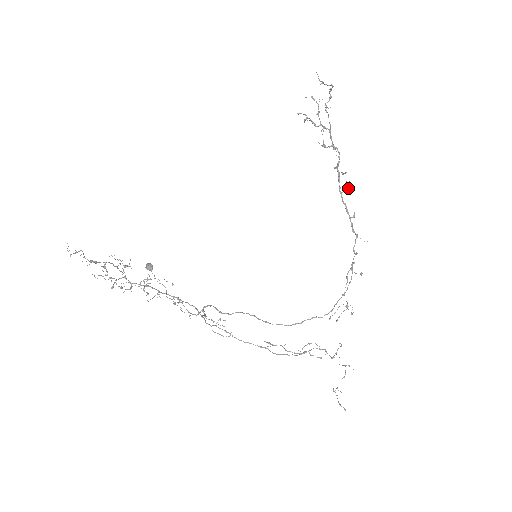
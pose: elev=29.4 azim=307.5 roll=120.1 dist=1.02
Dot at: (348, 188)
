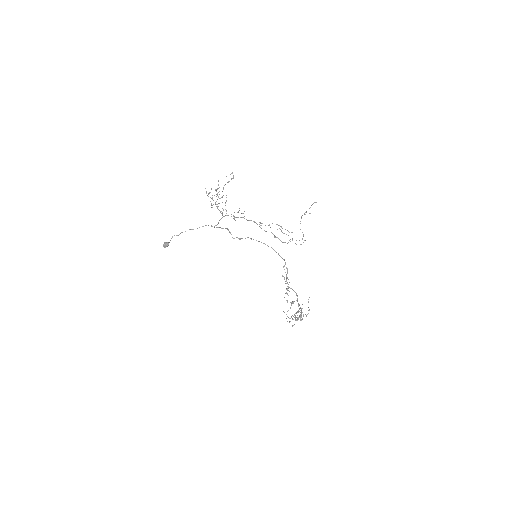
Dot at: occluded
